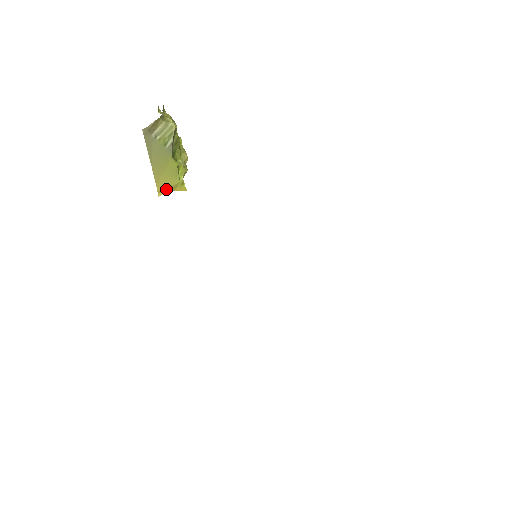
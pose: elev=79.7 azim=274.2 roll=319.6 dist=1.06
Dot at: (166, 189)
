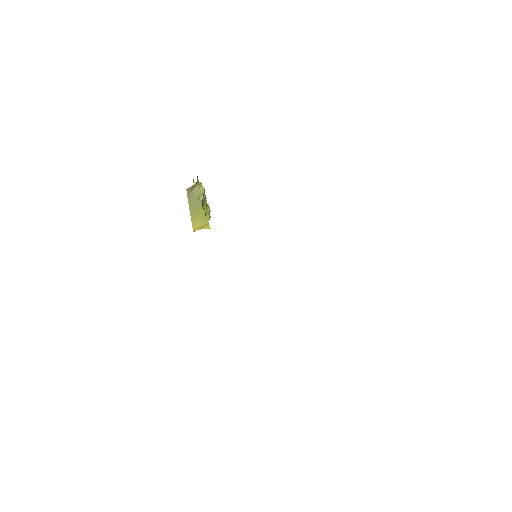
Dot at: (198, 228)
